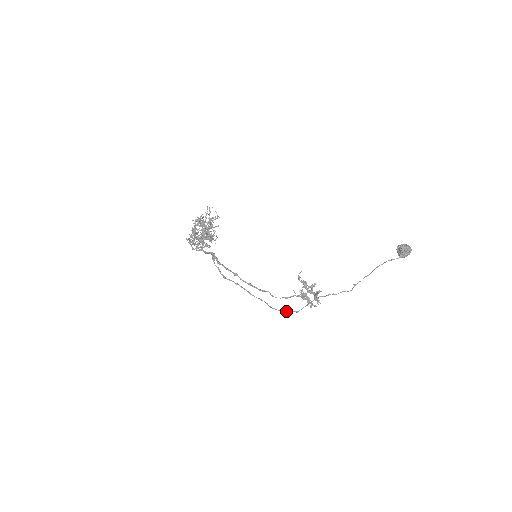
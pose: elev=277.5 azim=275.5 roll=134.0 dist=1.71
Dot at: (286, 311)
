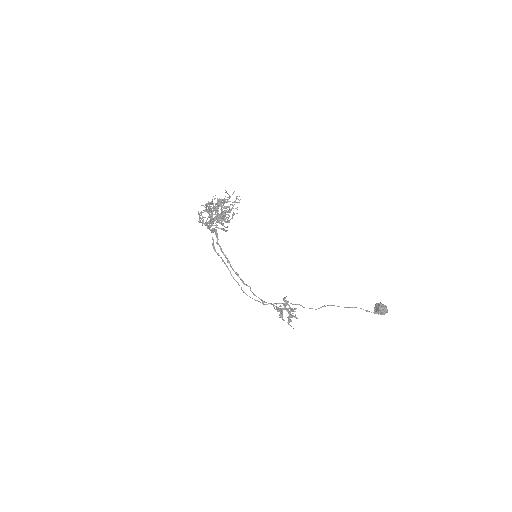
Dot at: (254, 299)
